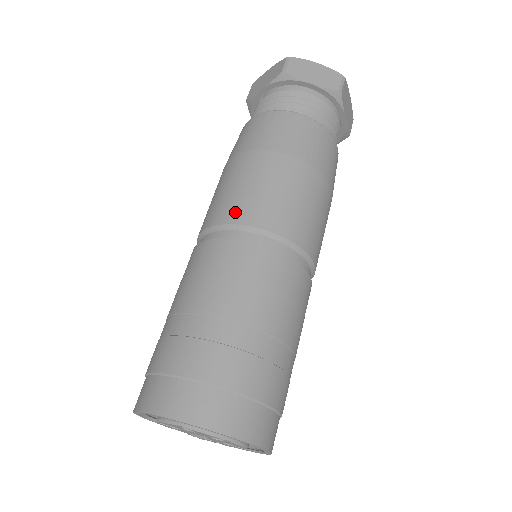
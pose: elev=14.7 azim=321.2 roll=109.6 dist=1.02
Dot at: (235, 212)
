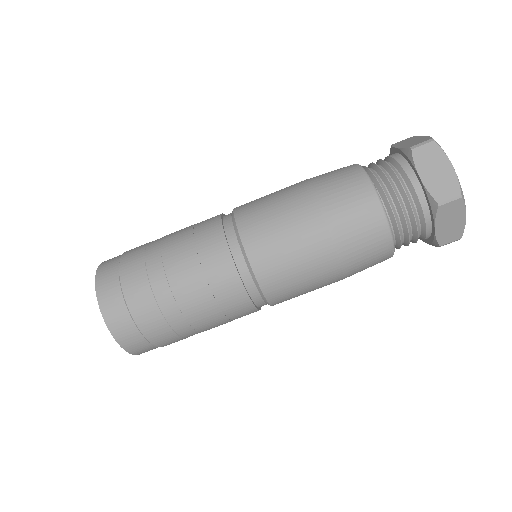
Dot at: (246, 216)
